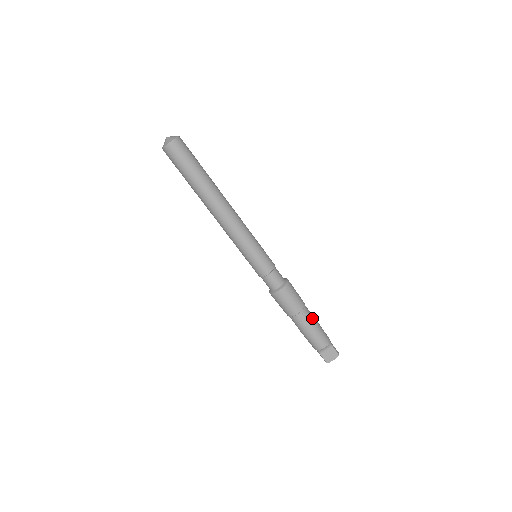
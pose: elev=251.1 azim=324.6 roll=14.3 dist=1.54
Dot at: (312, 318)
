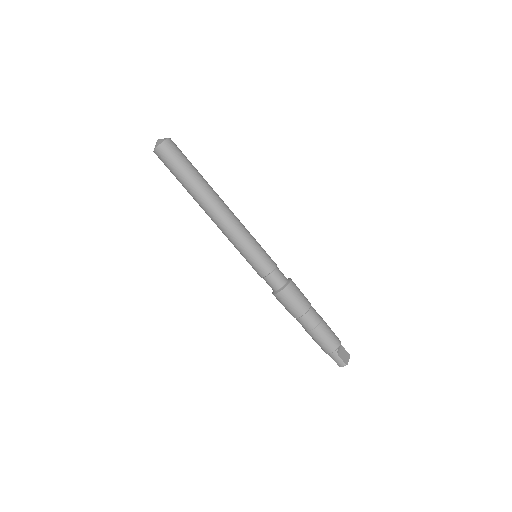
Dot at: occluded
